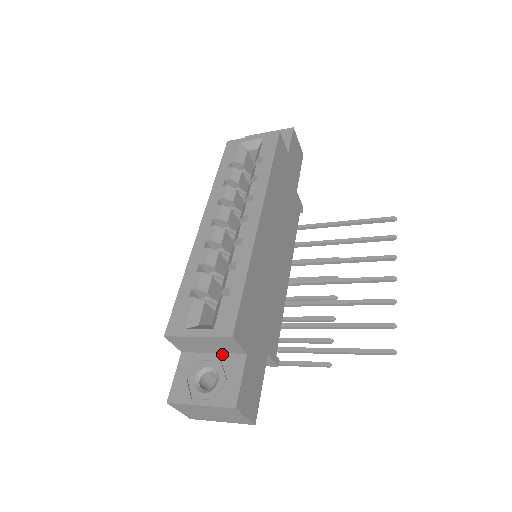
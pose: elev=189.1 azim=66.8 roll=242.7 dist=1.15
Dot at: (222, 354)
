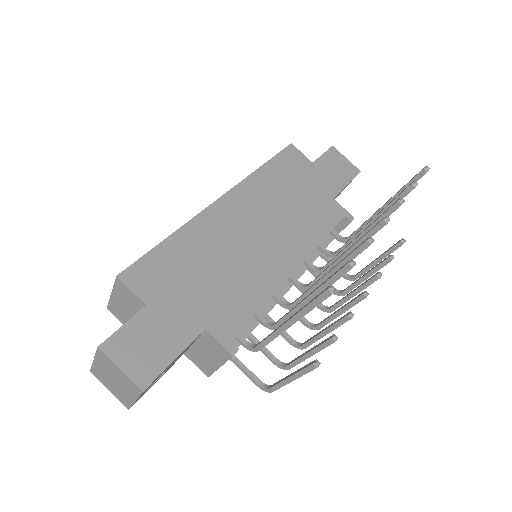
Dot at: occluded
